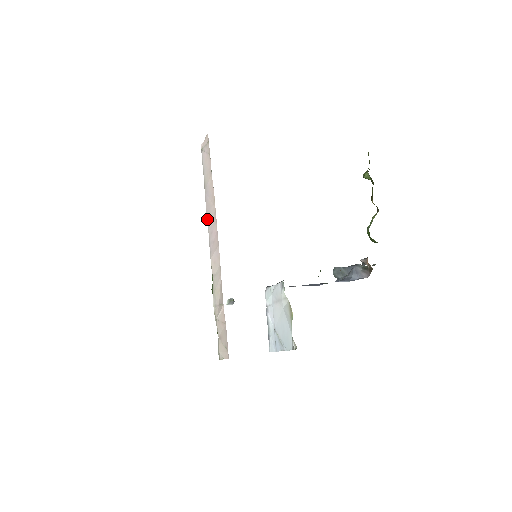
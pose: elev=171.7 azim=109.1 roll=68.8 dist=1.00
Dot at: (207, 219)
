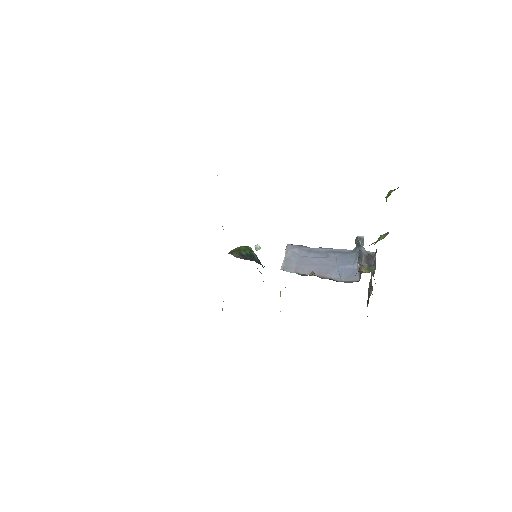
Dot at: occluded
